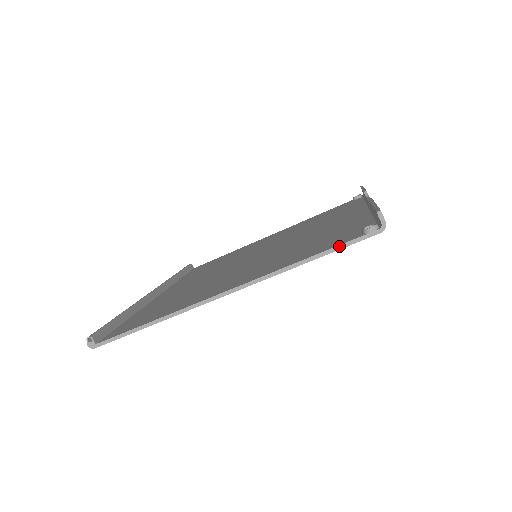
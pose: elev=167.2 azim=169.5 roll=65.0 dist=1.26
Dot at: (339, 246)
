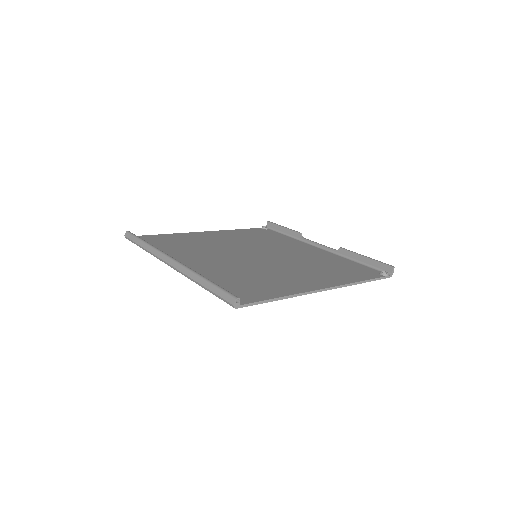
Dot at: (376, 279)
